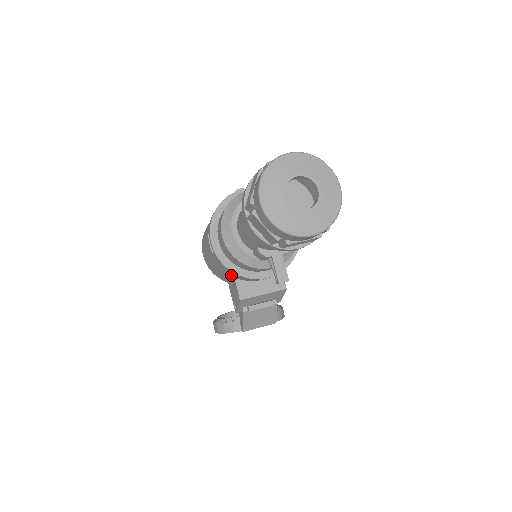
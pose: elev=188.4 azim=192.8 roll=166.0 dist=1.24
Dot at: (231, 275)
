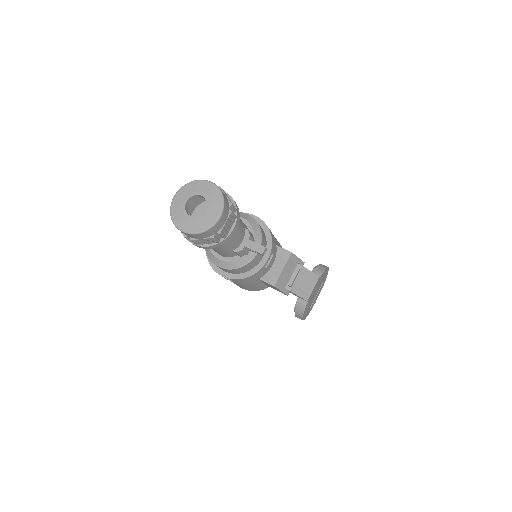
Dot at: (255, 280)
